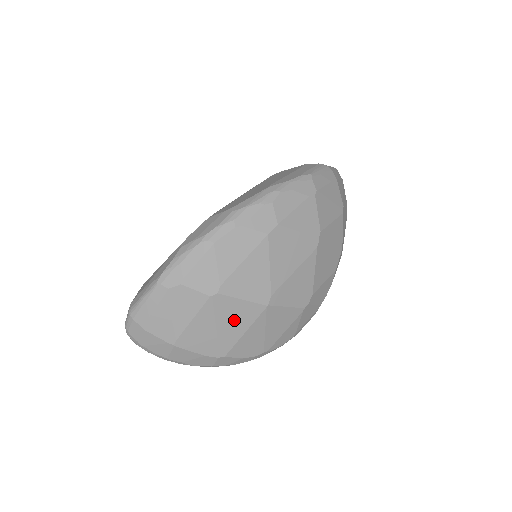
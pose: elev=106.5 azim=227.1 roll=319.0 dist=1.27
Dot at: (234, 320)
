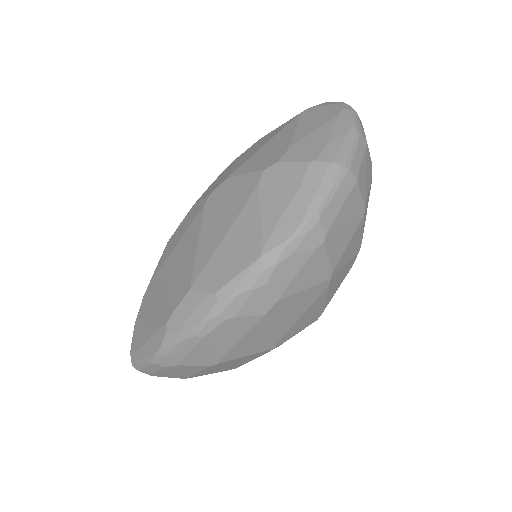
Dot at: (241, 361)
